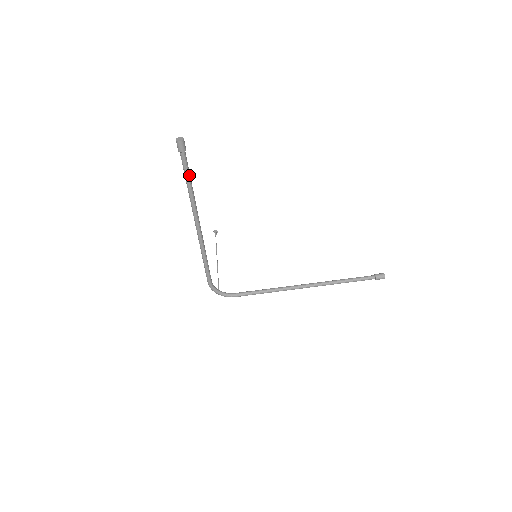
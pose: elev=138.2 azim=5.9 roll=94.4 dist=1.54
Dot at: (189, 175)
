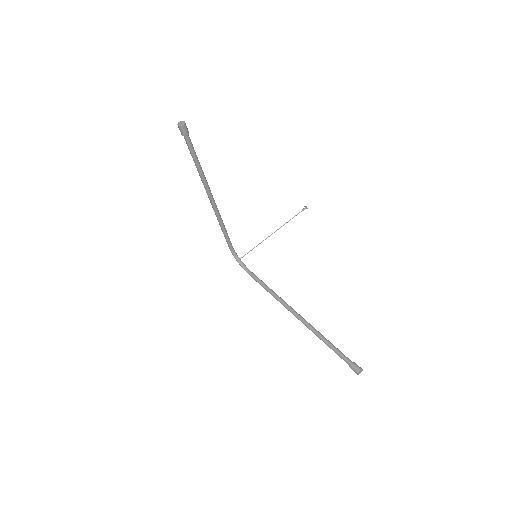
Dot at: (194, 156)
